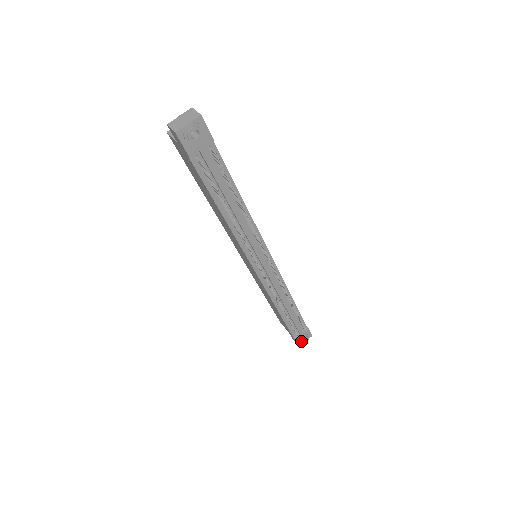
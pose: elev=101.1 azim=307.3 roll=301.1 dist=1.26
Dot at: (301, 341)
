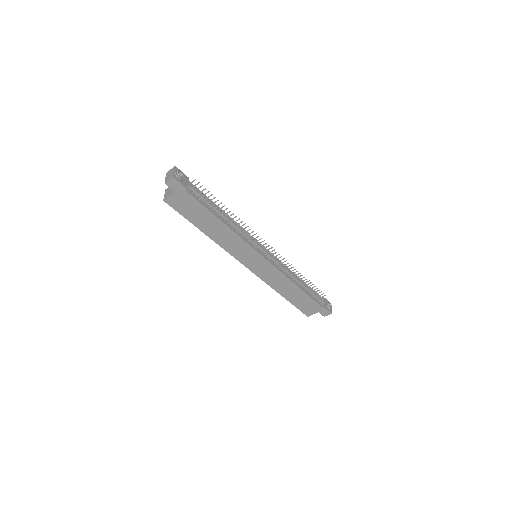
Dot at: (329, 308)
